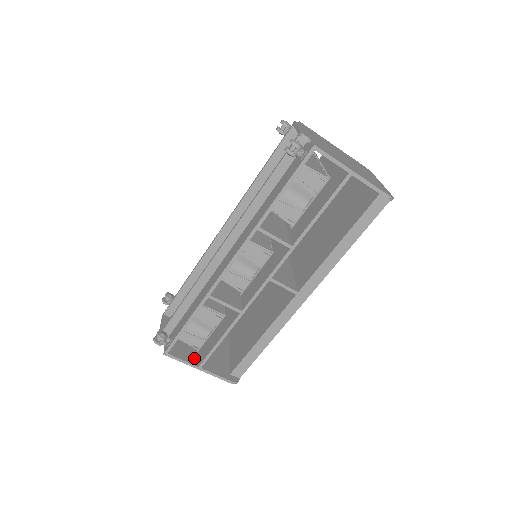
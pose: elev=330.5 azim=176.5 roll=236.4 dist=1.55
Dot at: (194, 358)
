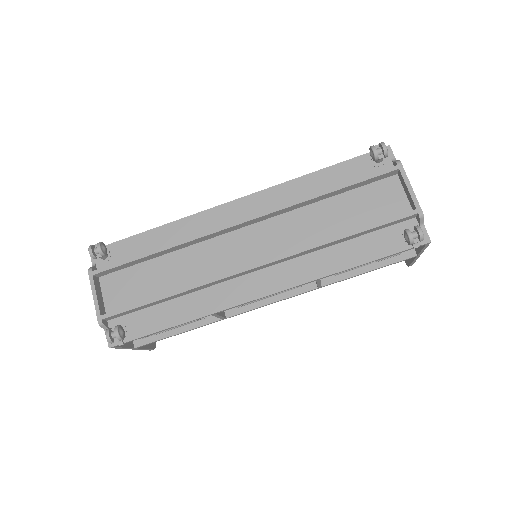
Dot at: occluded
